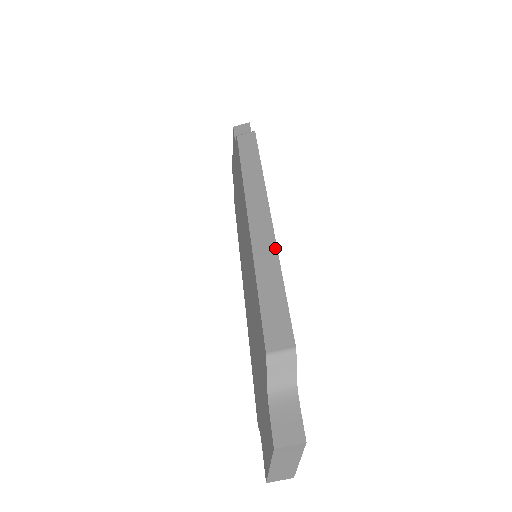
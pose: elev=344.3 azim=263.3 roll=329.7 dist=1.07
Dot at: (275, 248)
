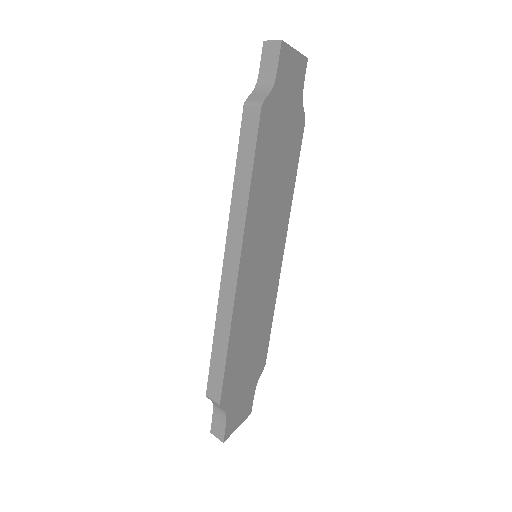
Dot at: (231, 313)
